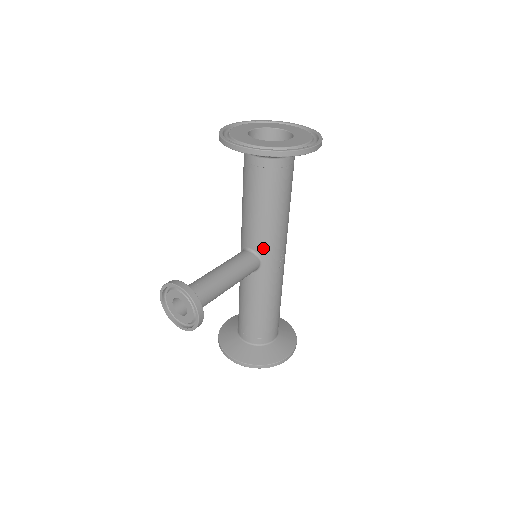
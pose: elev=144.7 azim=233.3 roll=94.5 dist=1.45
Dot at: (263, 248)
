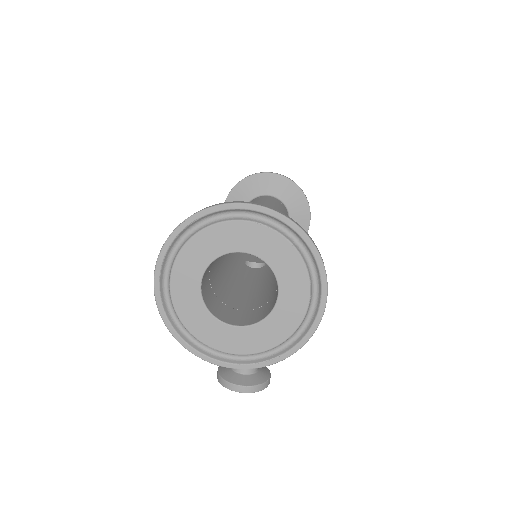
Dot at: occluded
